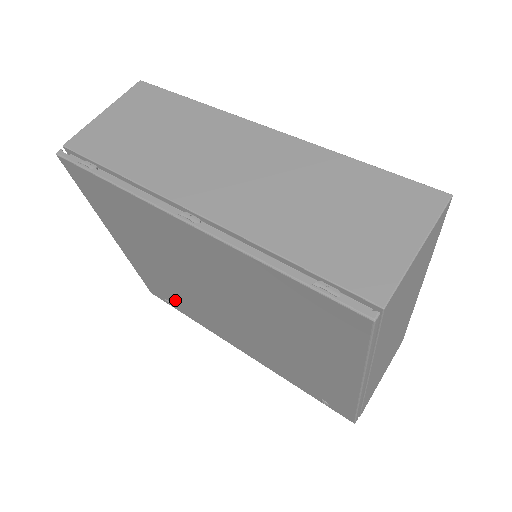
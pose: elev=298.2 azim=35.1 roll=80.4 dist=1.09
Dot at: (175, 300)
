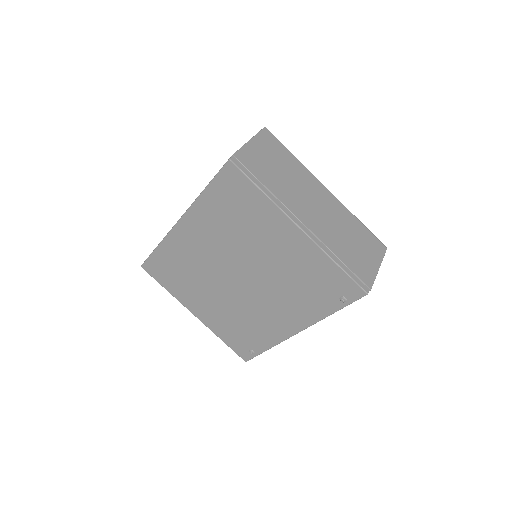
Dot at: (248, 337)
